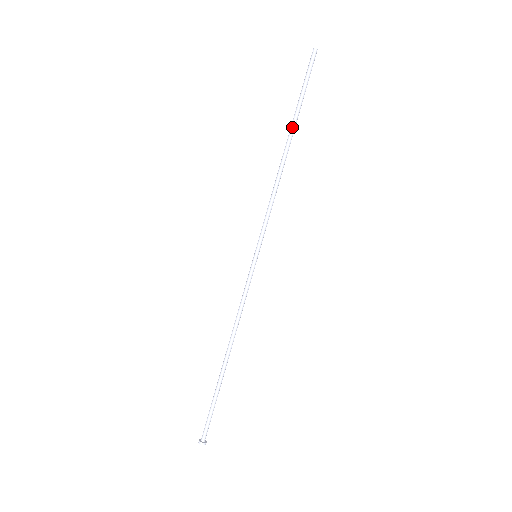
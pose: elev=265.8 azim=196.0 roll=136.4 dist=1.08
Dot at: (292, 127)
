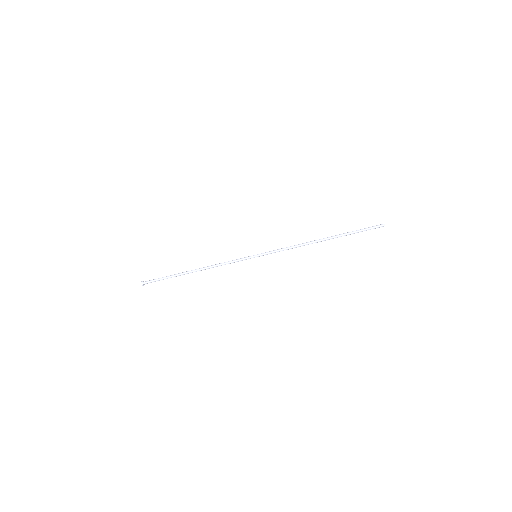
Dot at: (335, 237)
